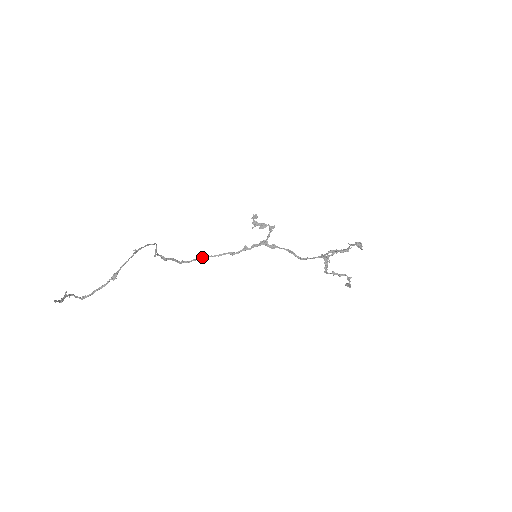
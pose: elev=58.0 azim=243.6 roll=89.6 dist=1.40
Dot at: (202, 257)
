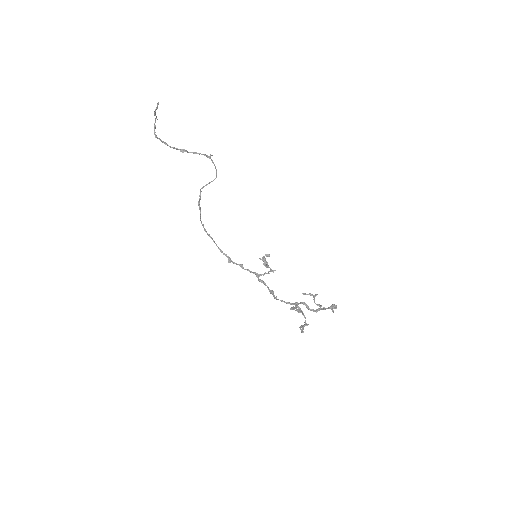
Dot at: (212, 238)
